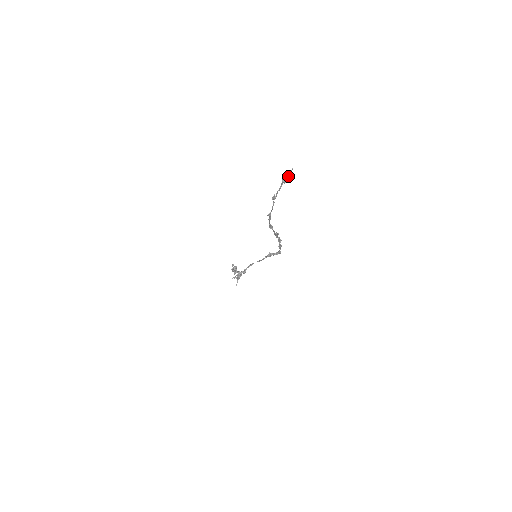
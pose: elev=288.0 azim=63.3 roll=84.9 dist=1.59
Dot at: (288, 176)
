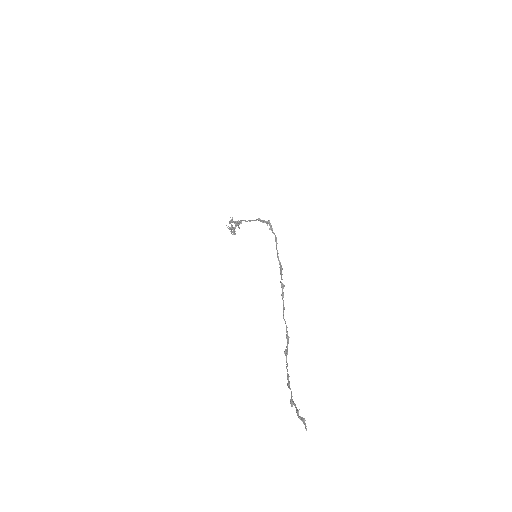
Dot at: (303, 422)
